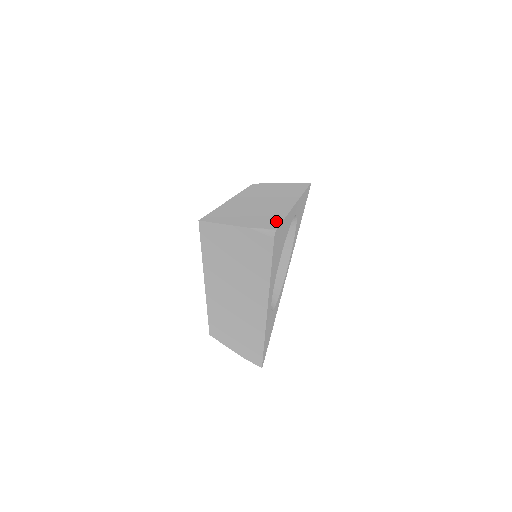
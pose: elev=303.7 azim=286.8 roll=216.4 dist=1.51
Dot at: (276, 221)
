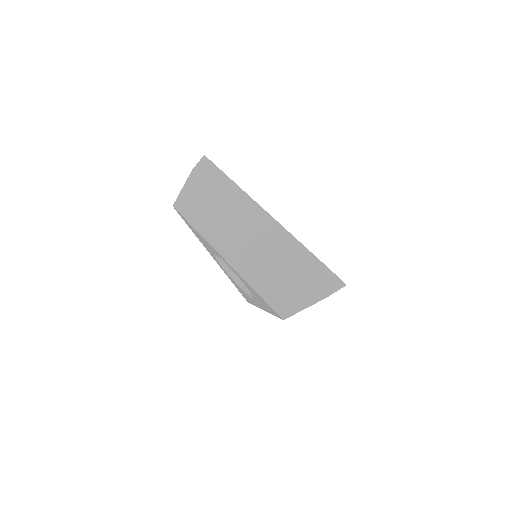
Dot at: (322, 269)
